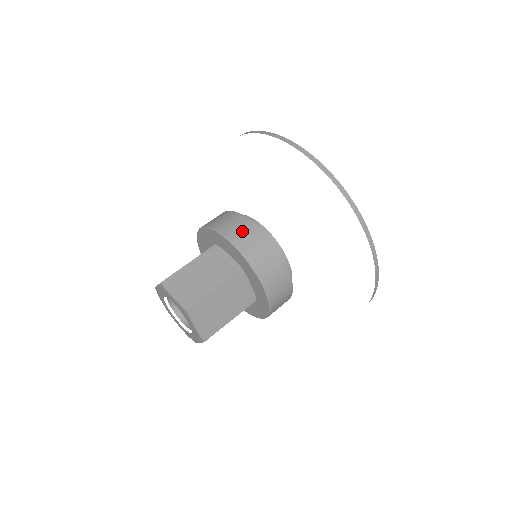
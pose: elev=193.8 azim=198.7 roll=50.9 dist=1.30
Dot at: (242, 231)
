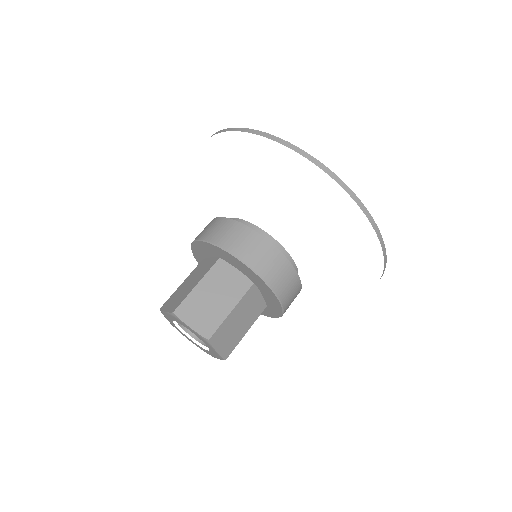
Dot at: (250, 246)
